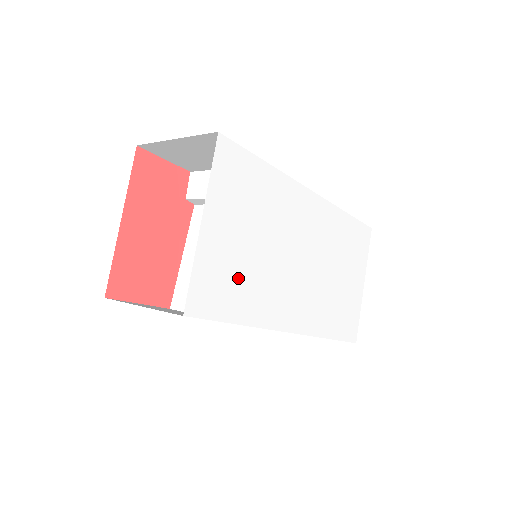
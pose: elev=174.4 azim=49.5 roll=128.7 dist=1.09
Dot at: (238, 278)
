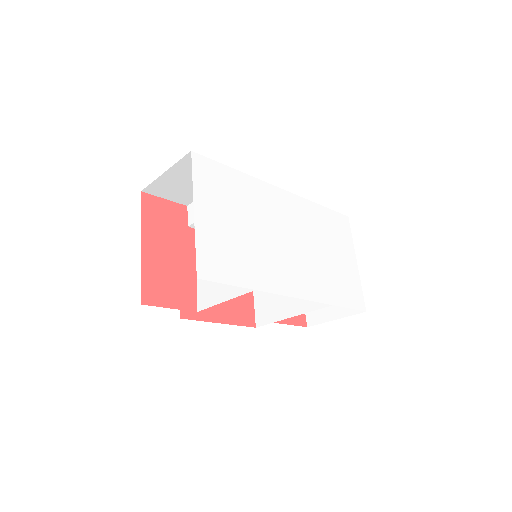
Dot at: (235, 252)
